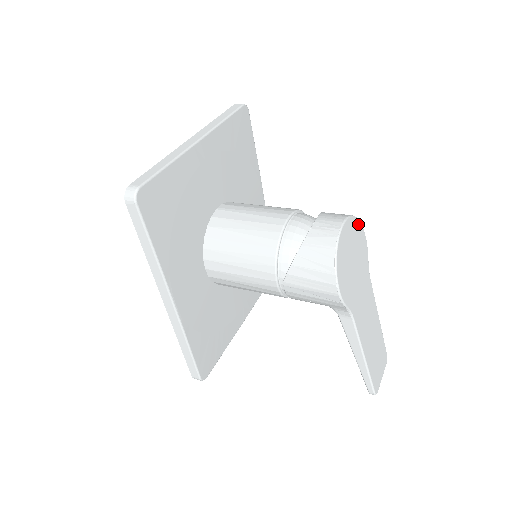
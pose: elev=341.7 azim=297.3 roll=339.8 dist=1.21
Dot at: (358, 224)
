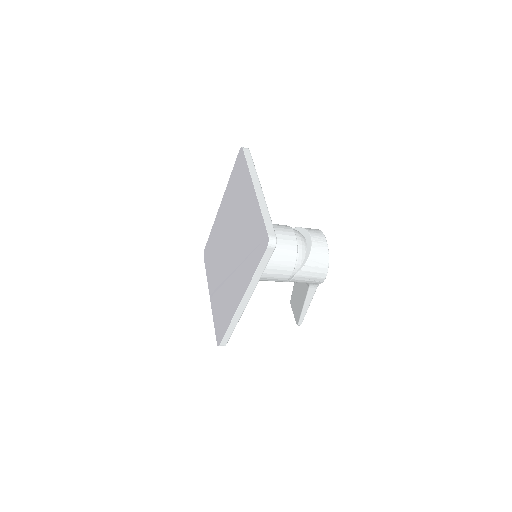
Dot at: occluded
